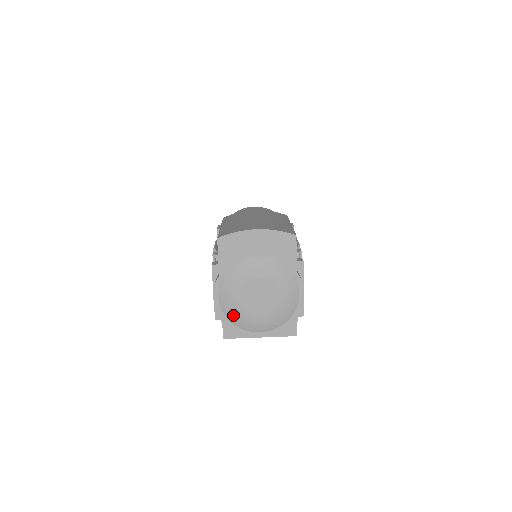
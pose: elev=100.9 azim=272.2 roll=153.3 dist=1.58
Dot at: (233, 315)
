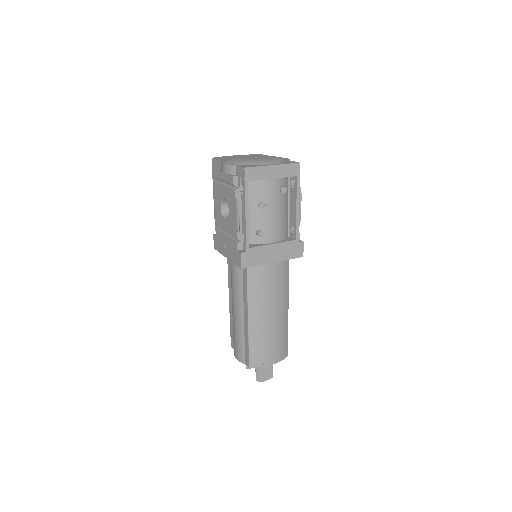
Dot at: (243, 162)
